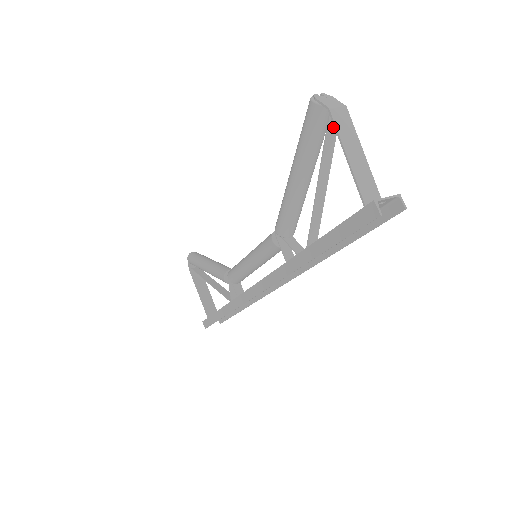
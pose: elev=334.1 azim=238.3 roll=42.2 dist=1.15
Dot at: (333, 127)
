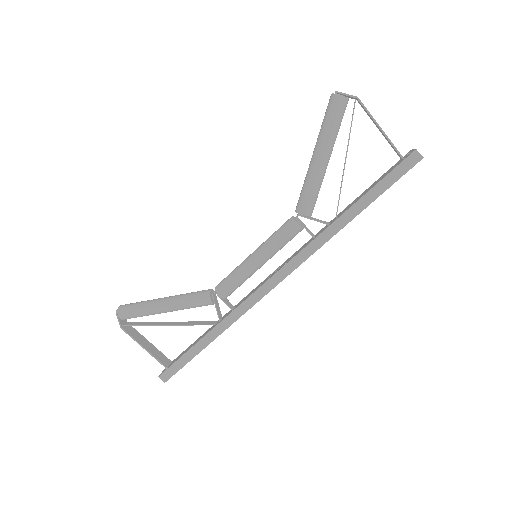
Dot at: (353, 113)
